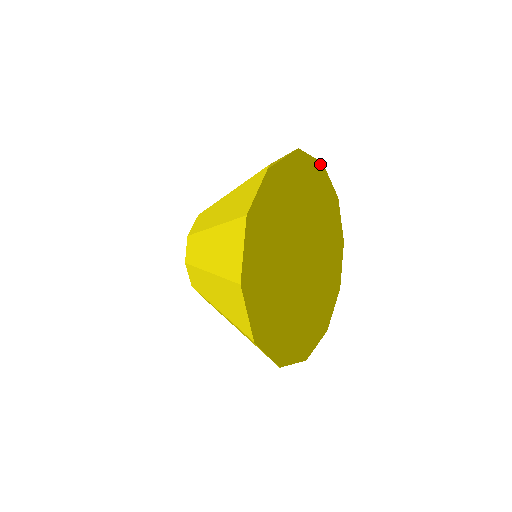
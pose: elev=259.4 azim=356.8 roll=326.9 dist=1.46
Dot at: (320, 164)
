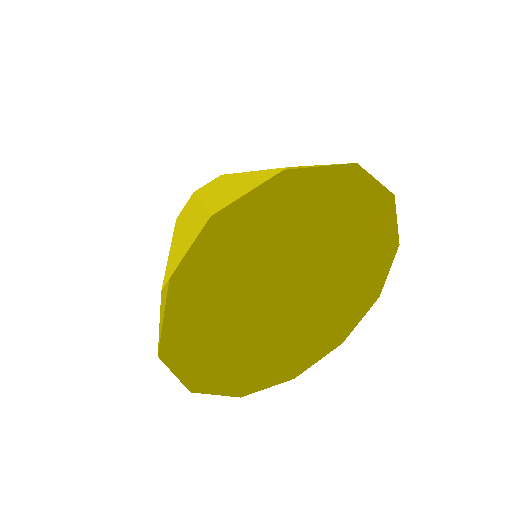
Dot at: (396, 243)
